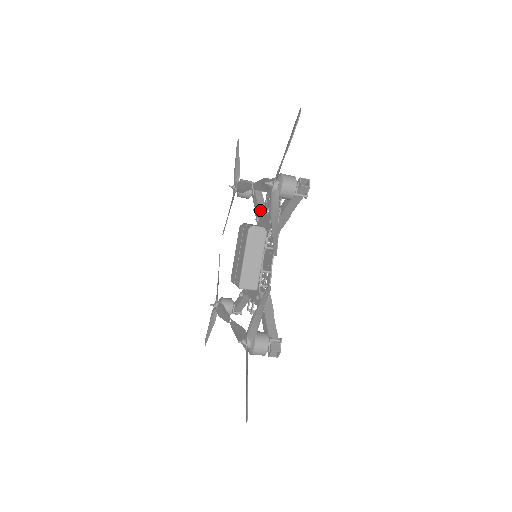
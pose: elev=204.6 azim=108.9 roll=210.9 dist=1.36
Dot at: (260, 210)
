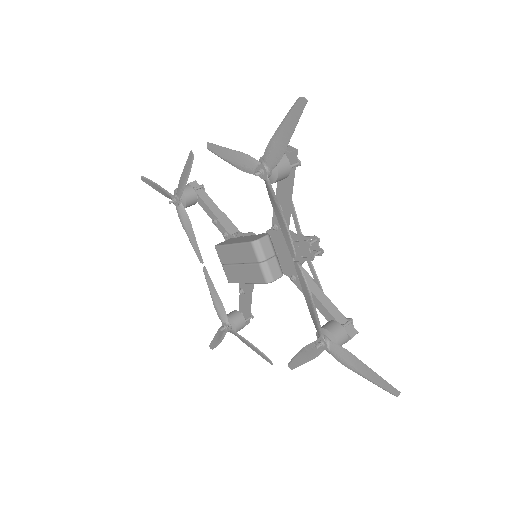
Dot at: occluded
